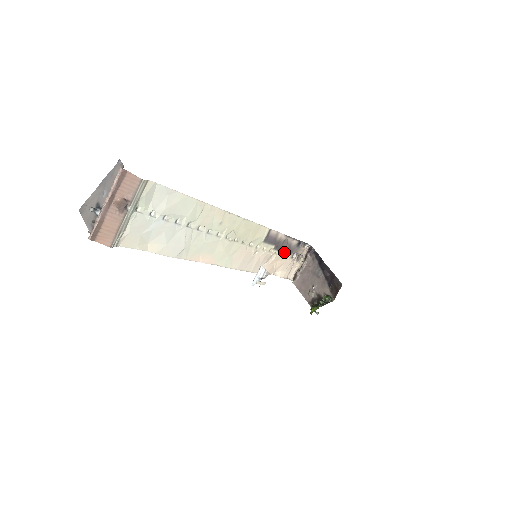
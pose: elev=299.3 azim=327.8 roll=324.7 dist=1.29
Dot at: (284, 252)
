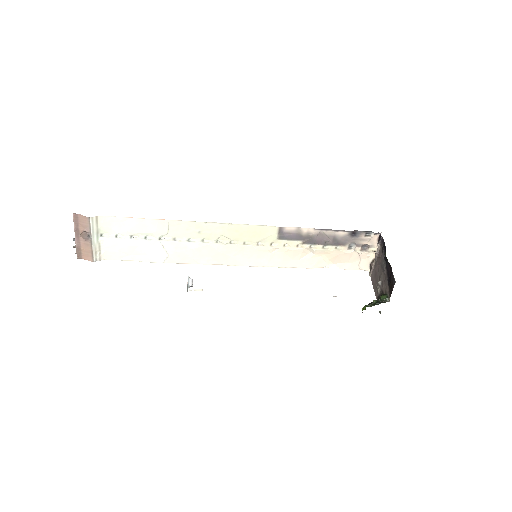
Dot at: (328, 245)
